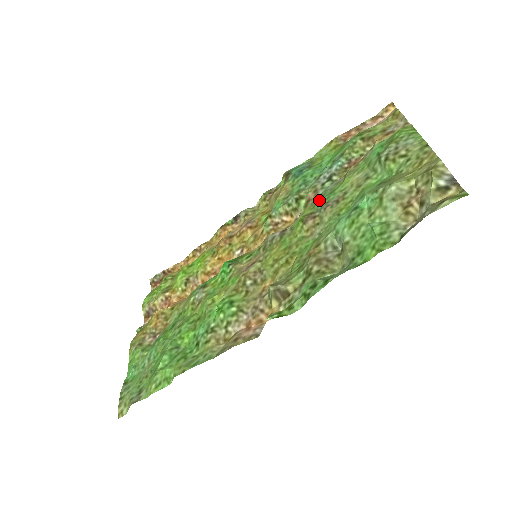
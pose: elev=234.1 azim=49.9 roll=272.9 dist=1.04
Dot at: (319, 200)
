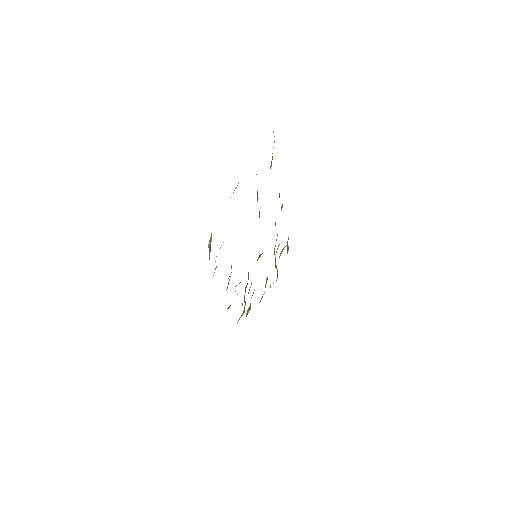
Dot at: occluded
